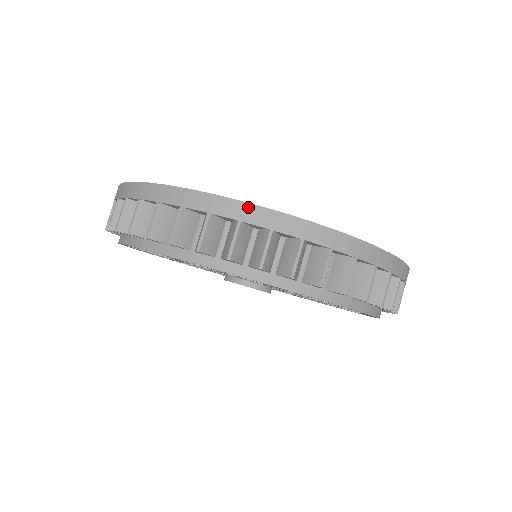
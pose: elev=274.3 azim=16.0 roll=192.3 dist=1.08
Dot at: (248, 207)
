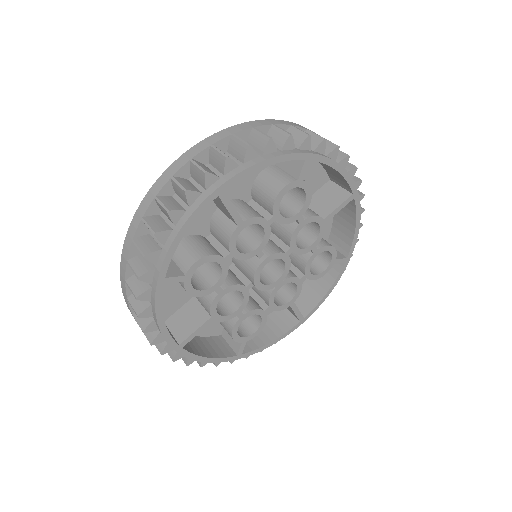
Dot at: (152, 189)
